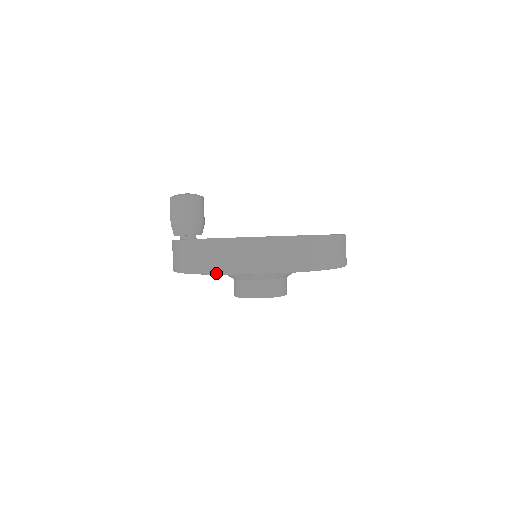
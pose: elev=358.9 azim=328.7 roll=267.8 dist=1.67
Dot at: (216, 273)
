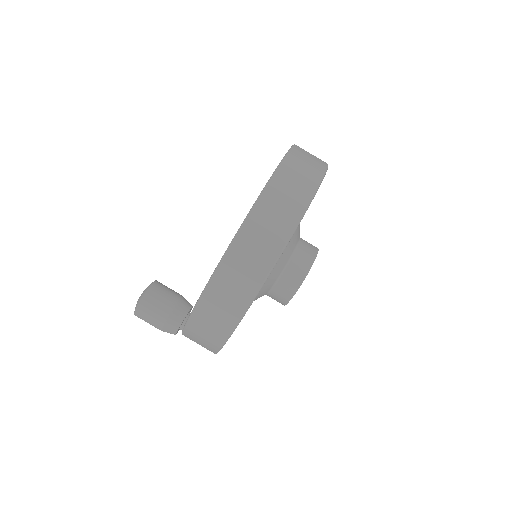
Dot at: (225, 340)
